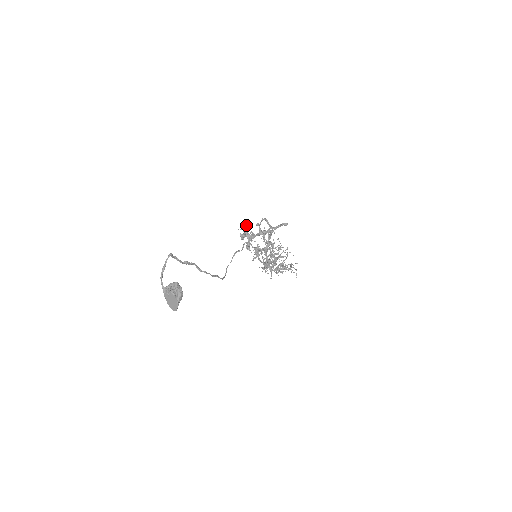
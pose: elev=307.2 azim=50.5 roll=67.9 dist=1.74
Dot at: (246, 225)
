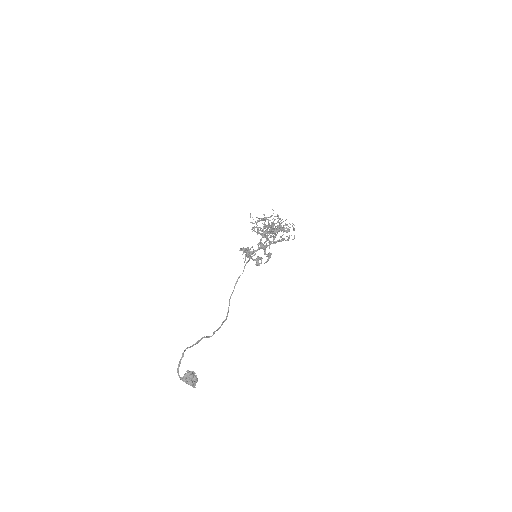
Dot at: (247, 249)
